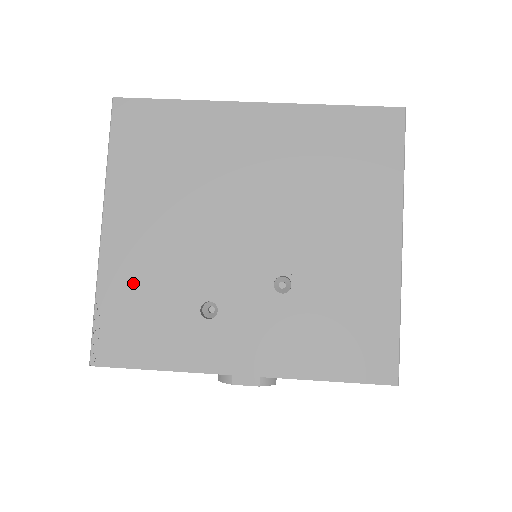
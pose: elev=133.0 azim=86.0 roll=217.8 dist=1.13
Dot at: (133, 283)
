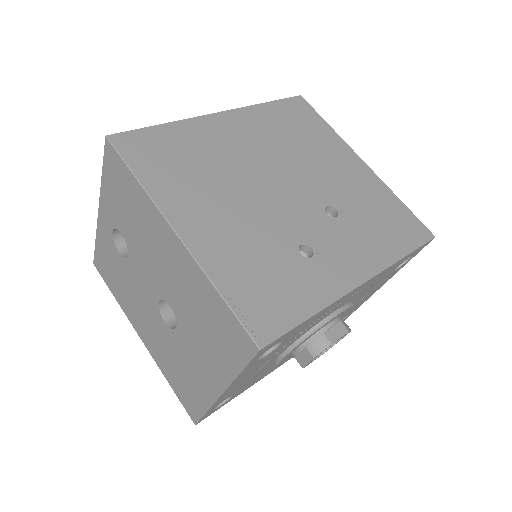
Dot at: (238, 261)
